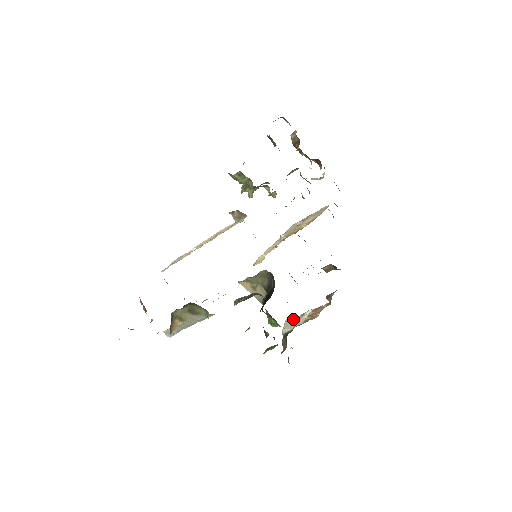
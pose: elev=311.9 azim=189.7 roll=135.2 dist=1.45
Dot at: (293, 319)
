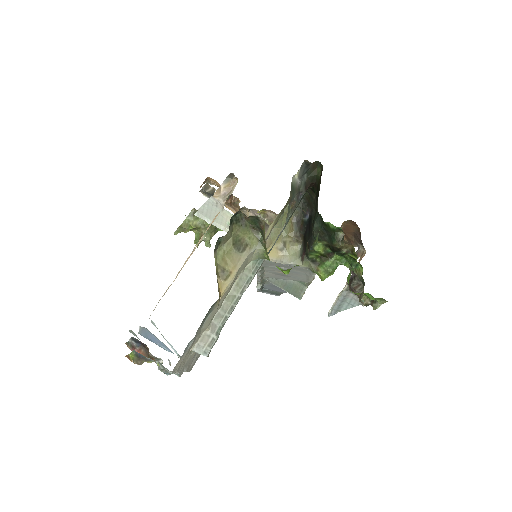
Dot at: occluded
